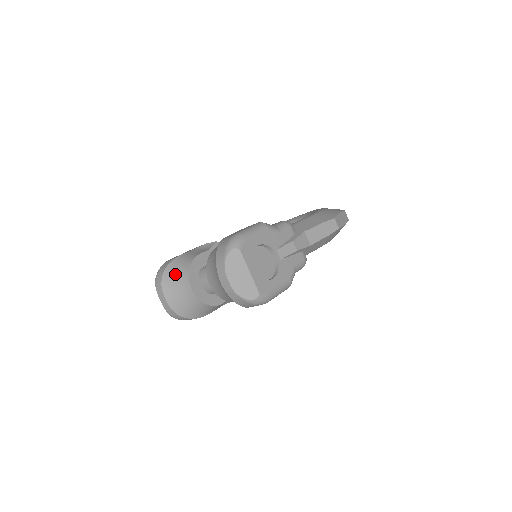
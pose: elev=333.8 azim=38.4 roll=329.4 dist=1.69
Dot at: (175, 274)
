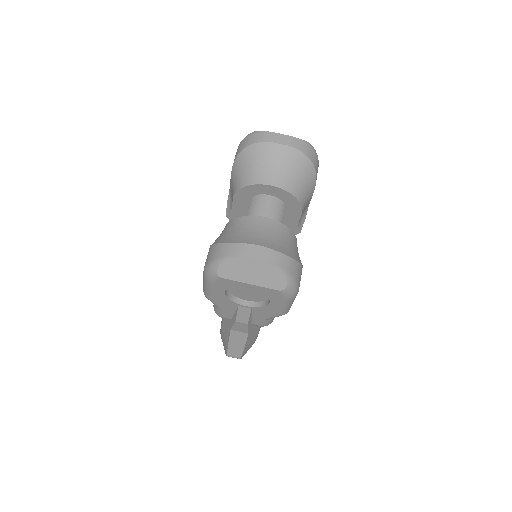
Dot at: (233, 232)
